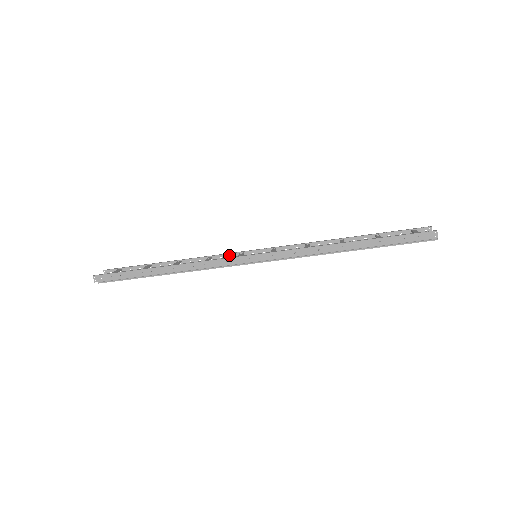
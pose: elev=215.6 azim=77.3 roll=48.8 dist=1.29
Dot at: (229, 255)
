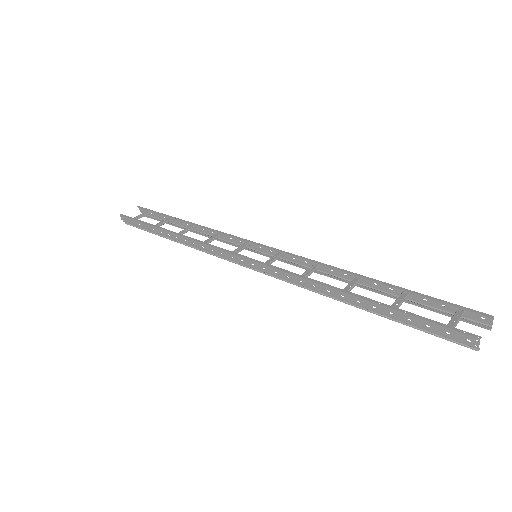
Dot at: (238, 239)
